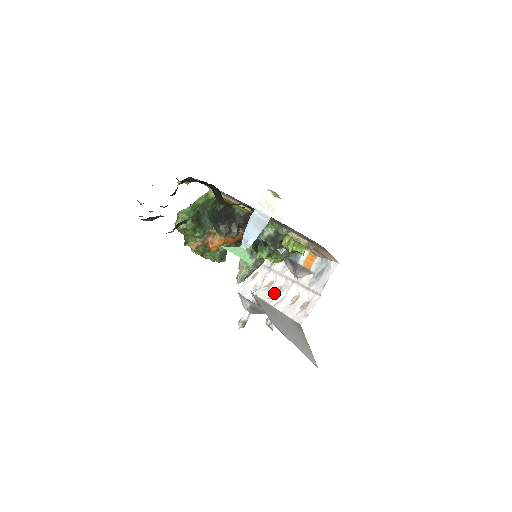
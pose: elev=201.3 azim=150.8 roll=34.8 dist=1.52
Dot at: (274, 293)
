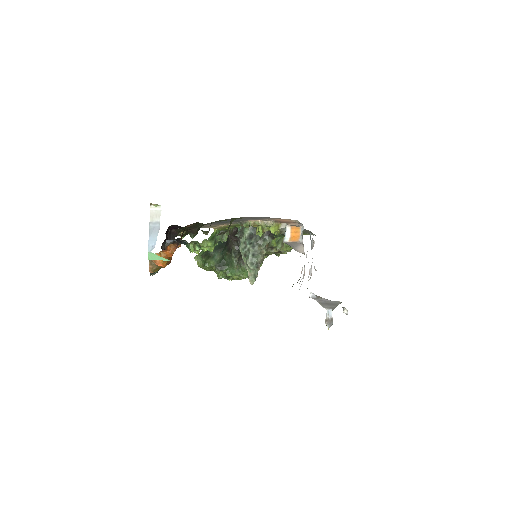
Dot at: occluded
